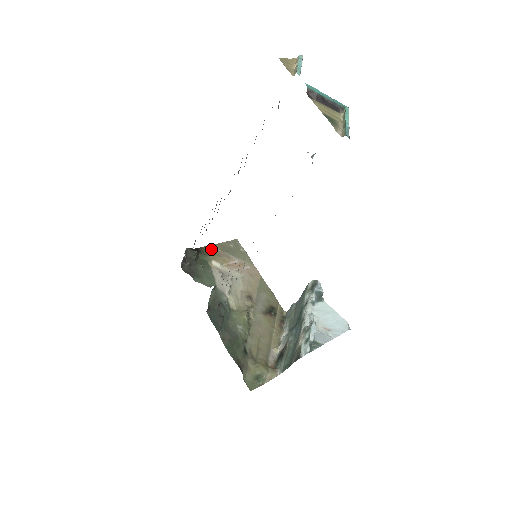
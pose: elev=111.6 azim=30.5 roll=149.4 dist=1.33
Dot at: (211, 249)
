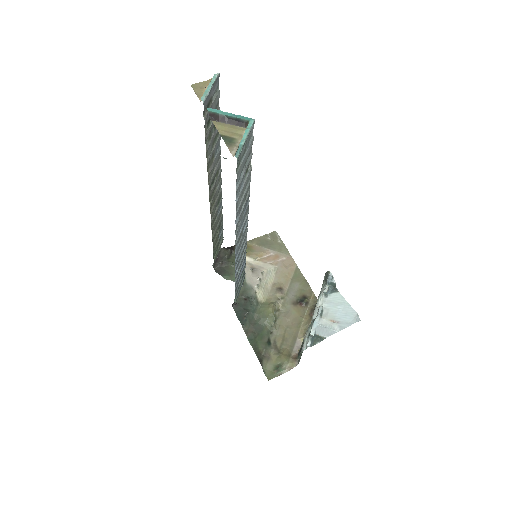
Dot at: (247, 245)
